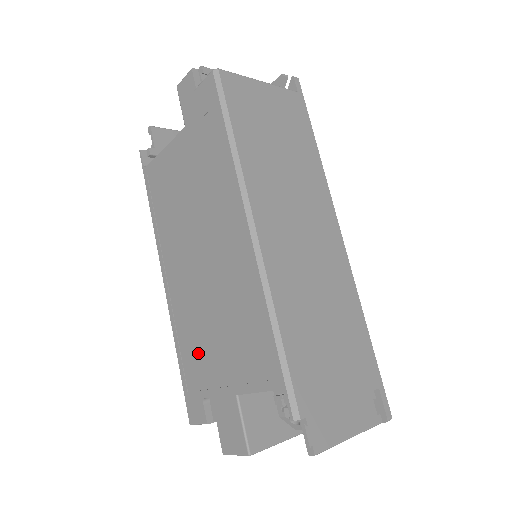
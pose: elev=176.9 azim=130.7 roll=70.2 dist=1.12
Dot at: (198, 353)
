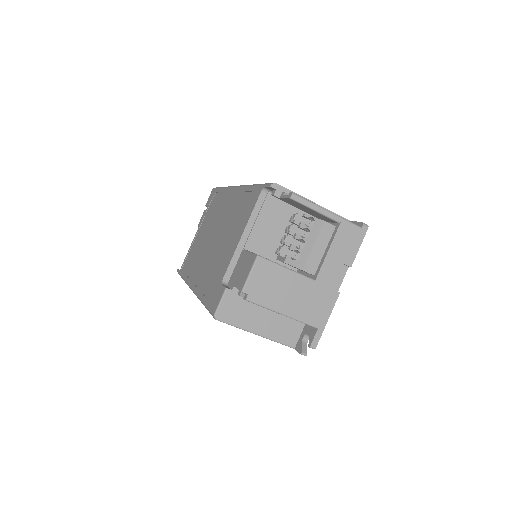
Dot at: (216, 271)
